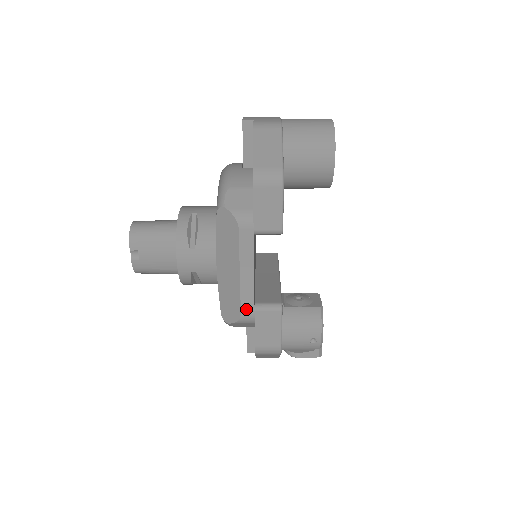
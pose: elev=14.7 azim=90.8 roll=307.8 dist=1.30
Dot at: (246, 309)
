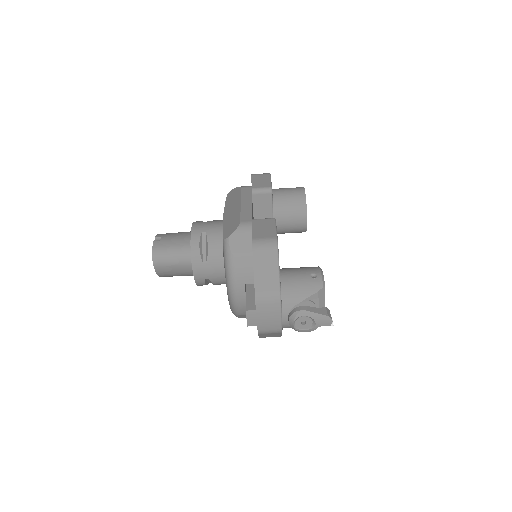
Dot at: (245, 219)
